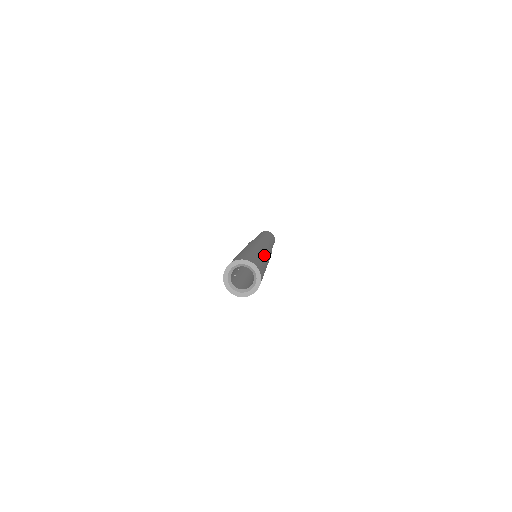
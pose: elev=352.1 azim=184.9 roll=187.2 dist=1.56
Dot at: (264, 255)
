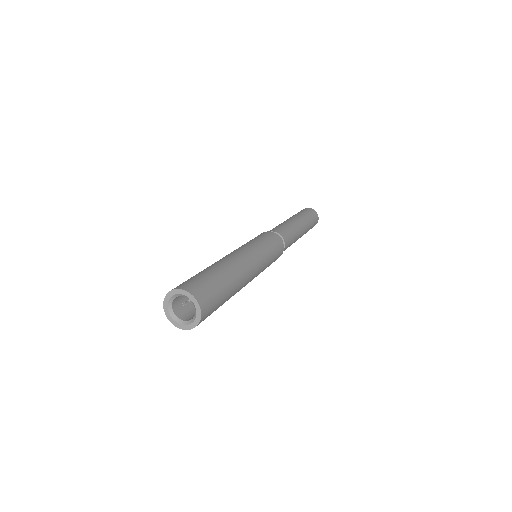
Dot at: (242, 264)
